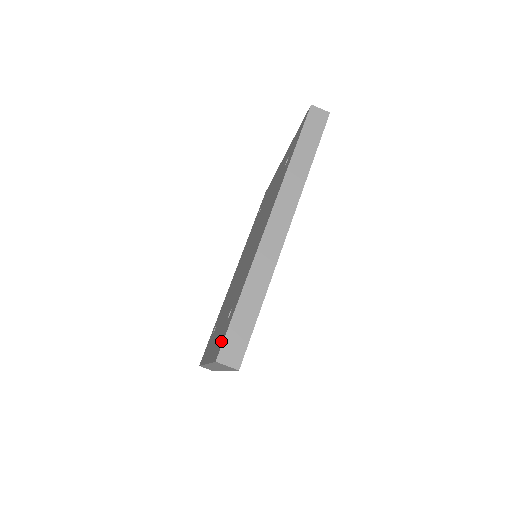
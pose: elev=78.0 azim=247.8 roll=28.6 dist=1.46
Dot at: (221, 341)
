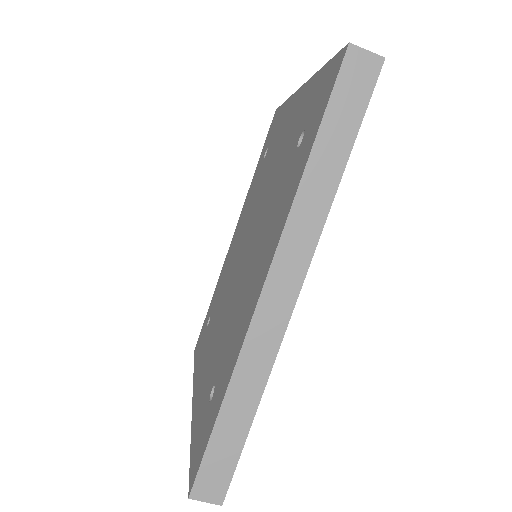
Dot at: (198, 453)
